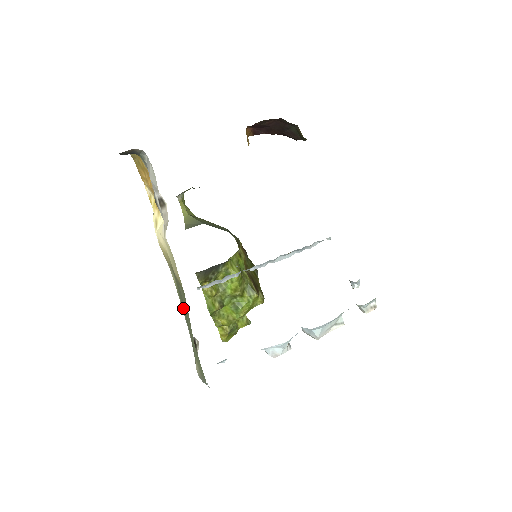
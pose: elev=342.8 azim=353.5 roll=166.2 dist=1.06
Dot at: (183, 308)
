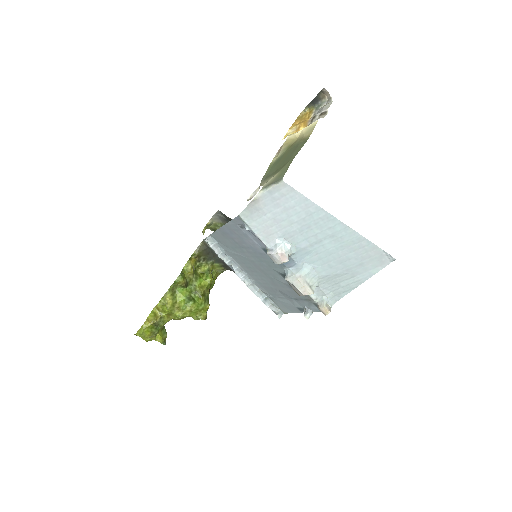
Dot at: (285, 157)
